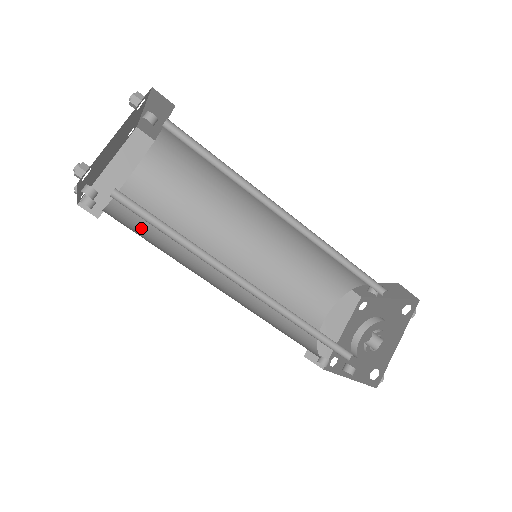
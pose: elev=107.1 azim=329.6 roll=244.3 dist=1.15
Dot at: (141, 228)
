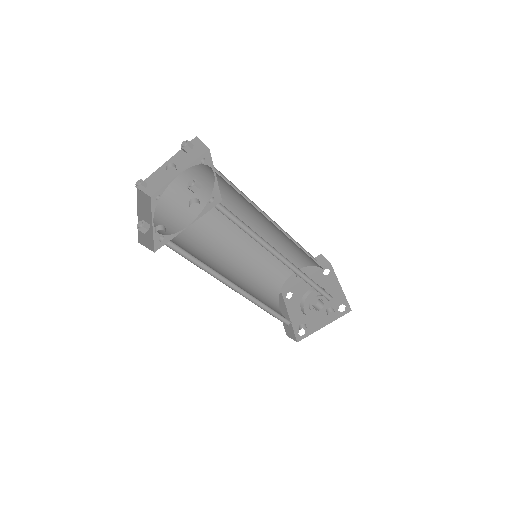
Dot at: occluded
